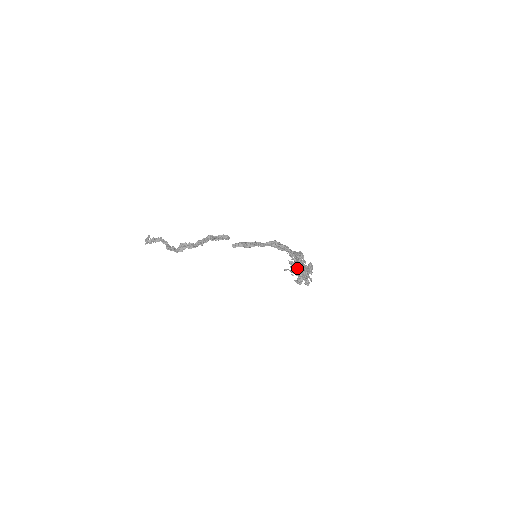
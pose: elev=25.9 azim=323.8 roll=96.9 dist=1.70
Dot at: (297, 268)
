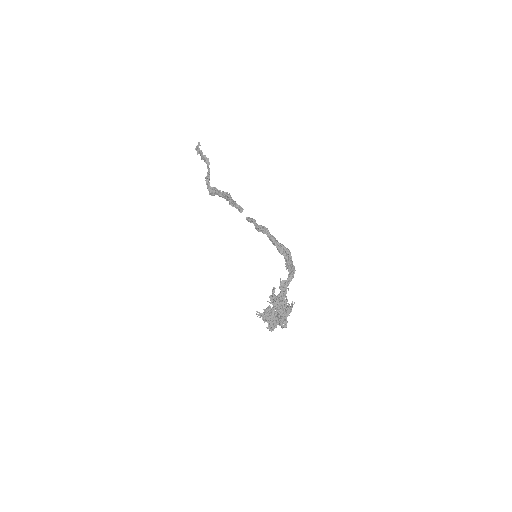
Dot at: (266, 319)
